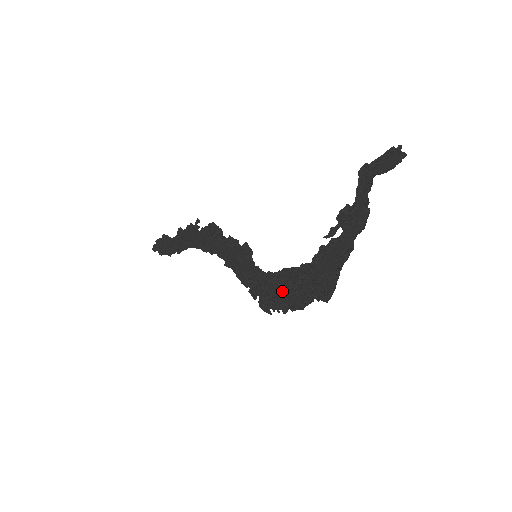
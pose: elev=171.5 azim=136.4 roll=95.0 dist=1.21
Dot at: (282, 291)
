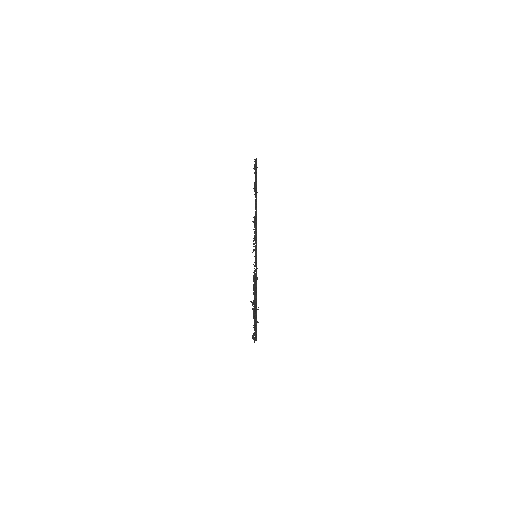
Dot at: occluded
